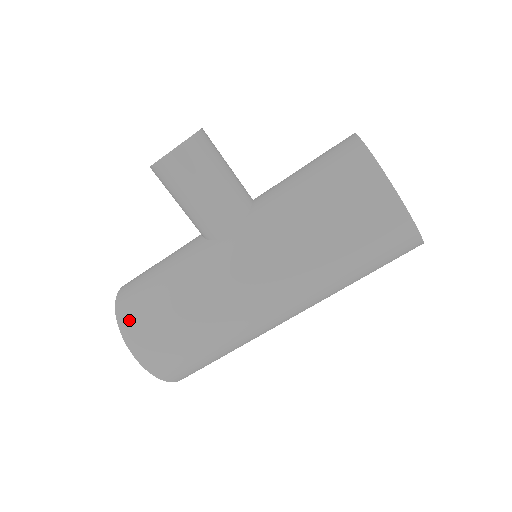
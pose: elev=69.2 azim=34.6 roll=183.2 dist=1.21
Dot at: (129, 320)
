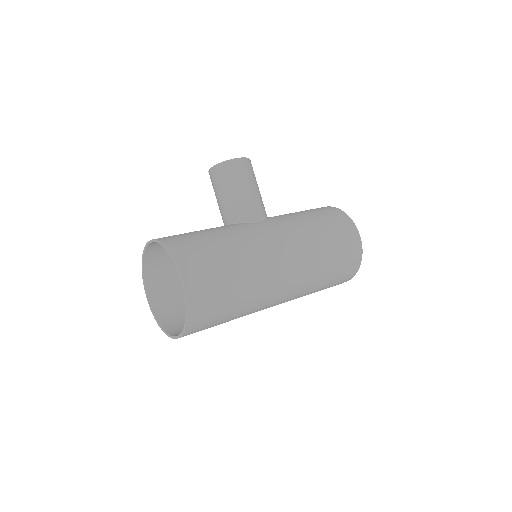
Dot at: (179, 247)
